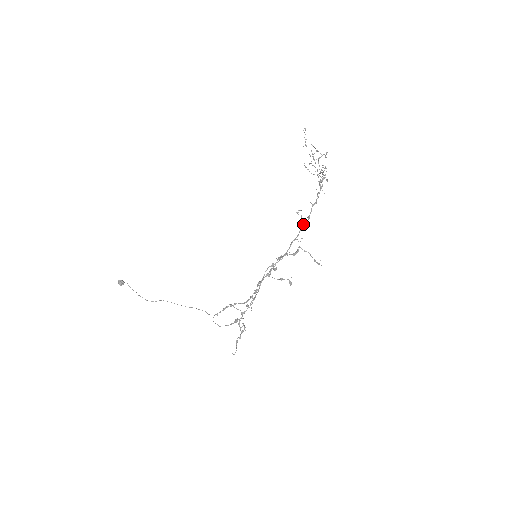
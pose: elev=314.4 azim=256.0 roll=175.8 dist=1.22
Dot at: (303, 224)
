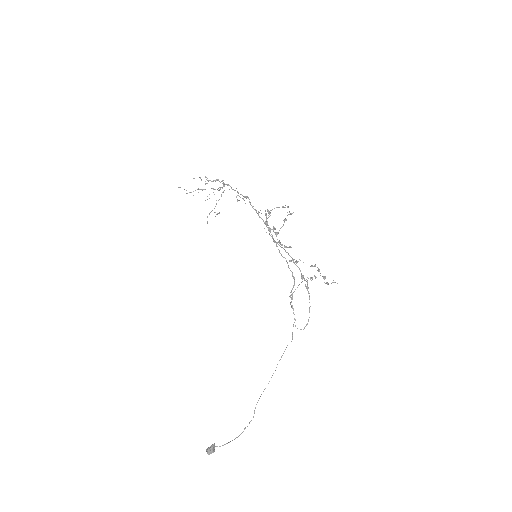
Dot at: (249, 202)
